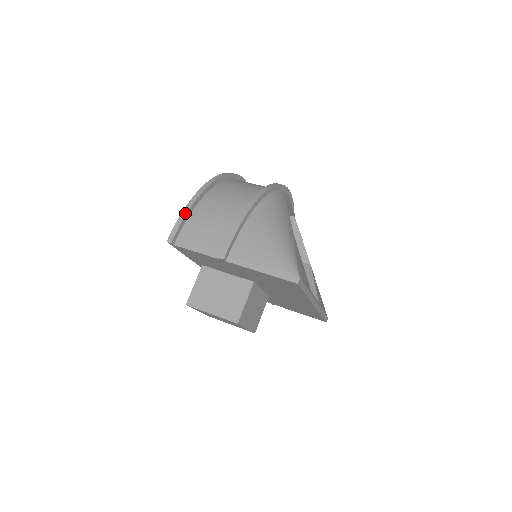
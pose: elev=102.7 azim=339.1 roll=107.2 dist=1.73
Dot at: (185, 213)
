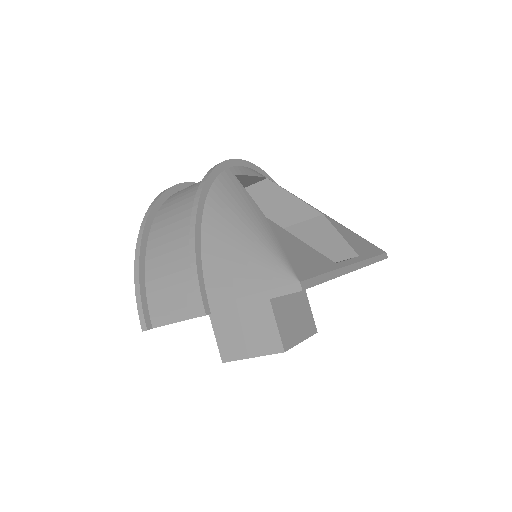
Dot at: (138, 286)
